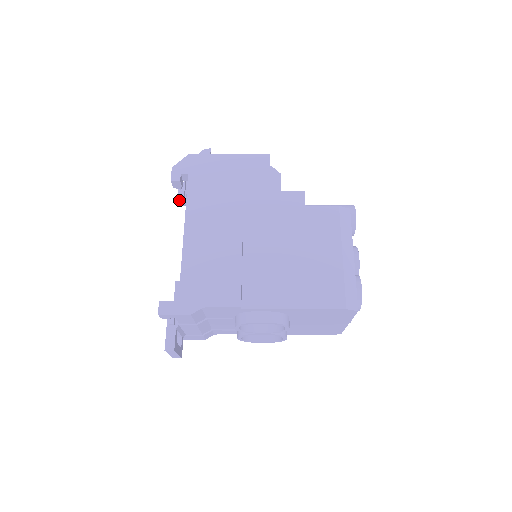
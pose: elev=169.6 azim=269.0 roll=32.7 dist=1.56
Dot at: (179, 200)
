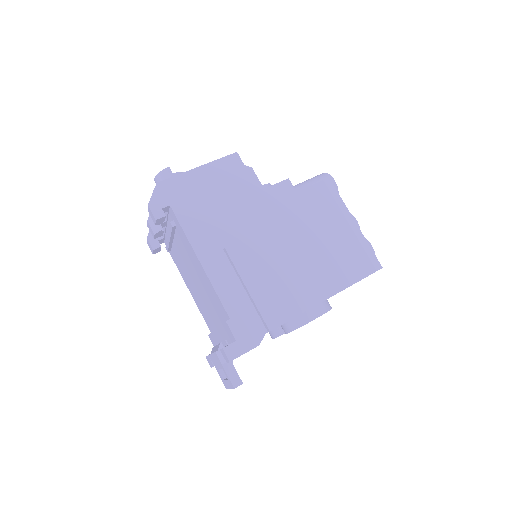
Dot at: (156, 234)
